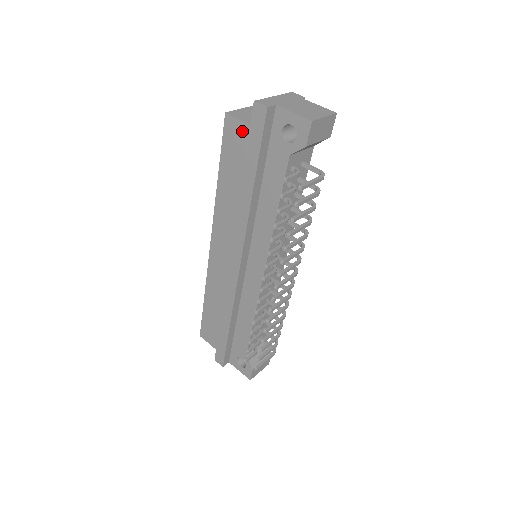
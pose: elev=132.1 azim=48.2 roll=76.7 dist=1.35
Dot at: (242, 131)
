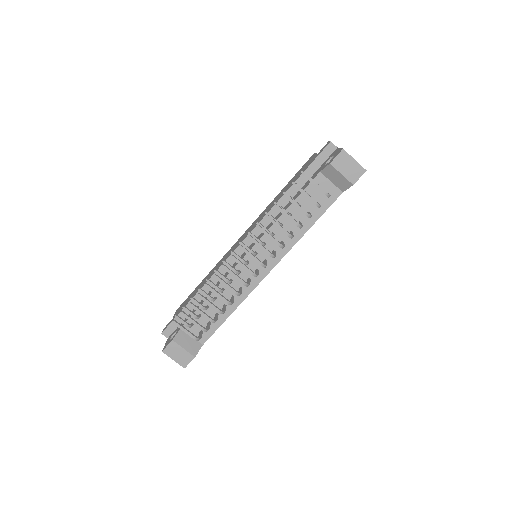
Dot at: occluded
